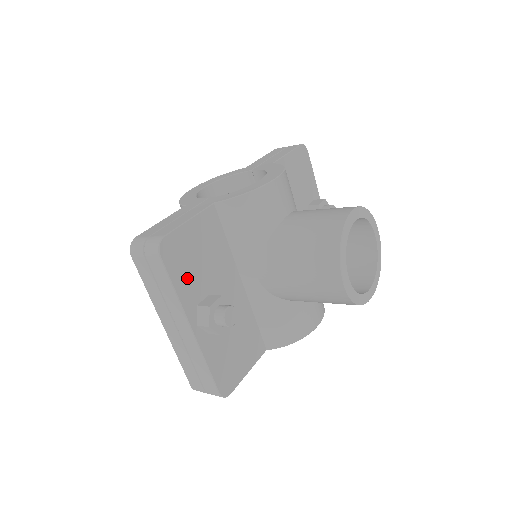
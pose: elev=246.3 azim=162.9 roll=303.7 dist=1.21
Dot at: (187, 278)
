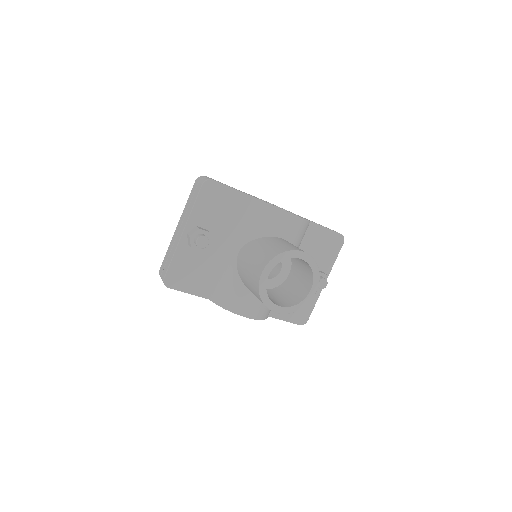
Dot at: (205, 209)
